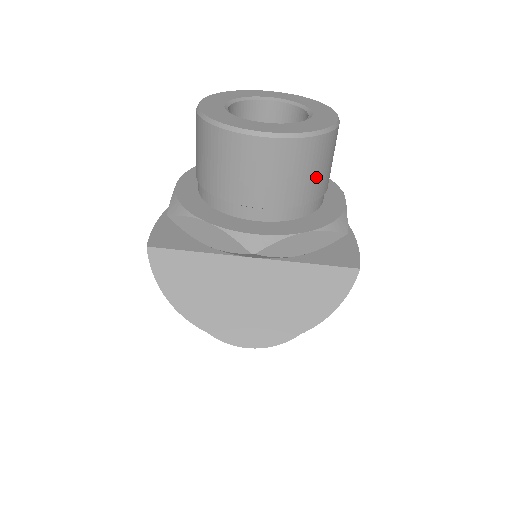
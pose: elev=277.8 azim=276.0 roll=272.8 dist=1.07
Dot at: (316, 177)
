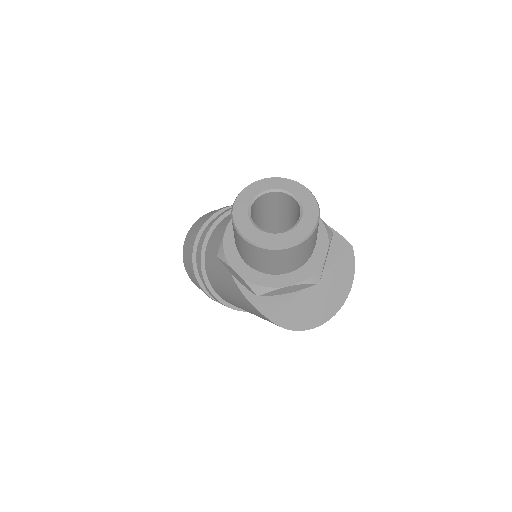
Dot at: occluded
